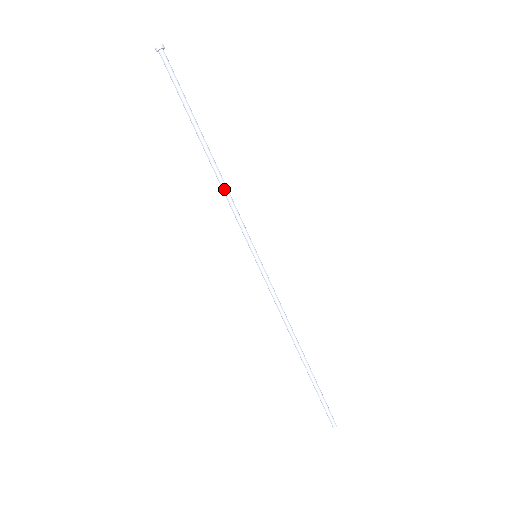
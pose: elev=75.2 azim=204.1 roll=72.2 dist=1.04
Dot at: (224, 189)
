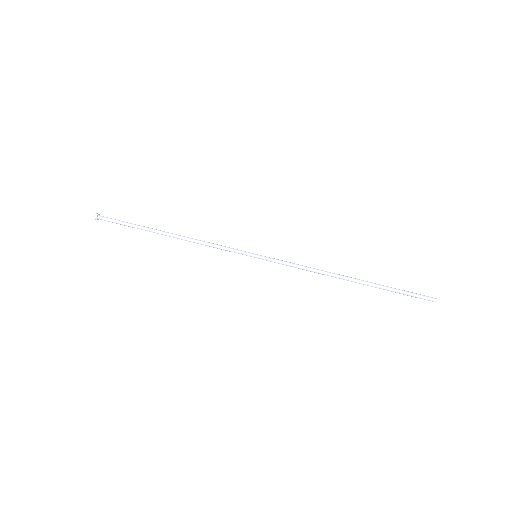
Dot at: (199, 240)
